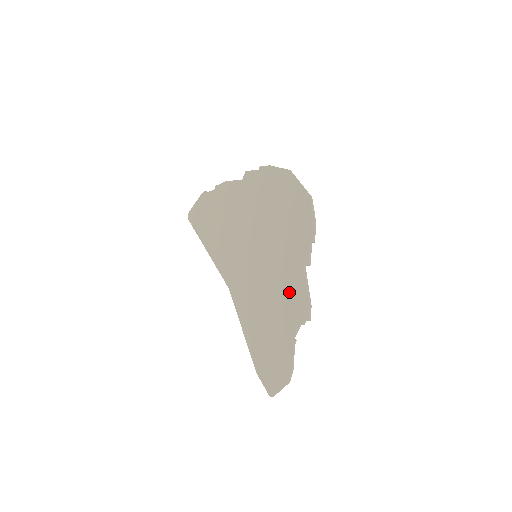
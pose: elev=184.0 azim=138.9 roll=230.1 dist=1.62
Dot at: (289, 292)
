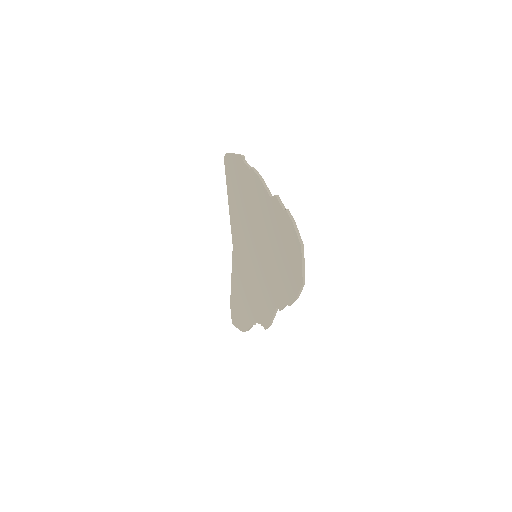
Dot at: (263, 304)
